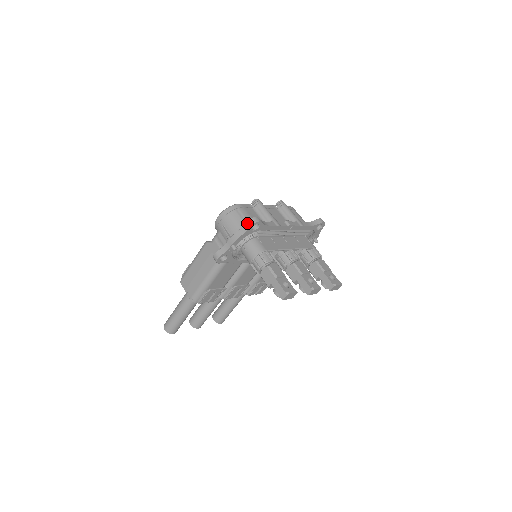
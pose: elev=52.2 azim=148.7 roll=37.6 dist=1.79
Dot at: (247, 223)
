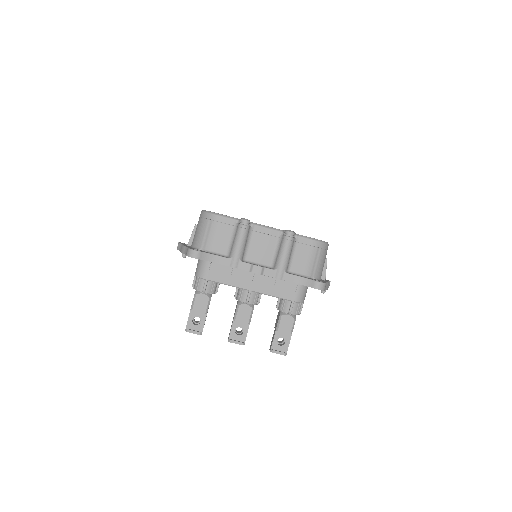
Dot at: (187, 249)
